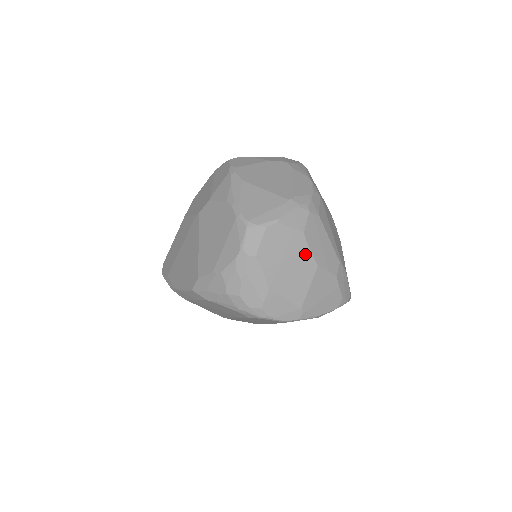
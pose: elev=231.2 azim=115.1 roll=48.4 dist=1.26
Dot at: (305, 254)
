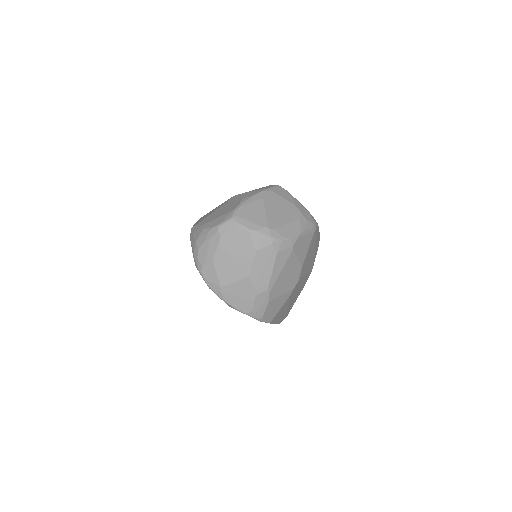
Dot at: (248, 262)
